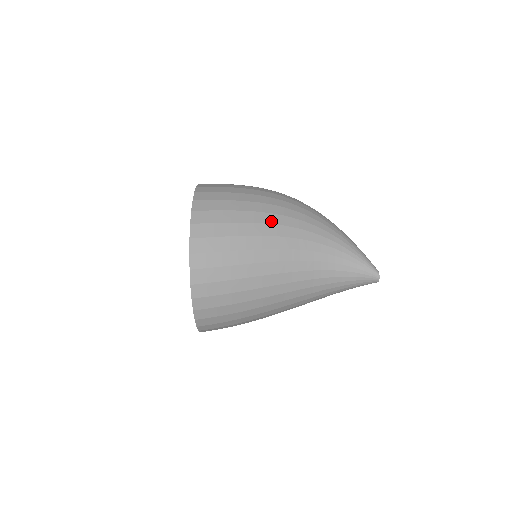
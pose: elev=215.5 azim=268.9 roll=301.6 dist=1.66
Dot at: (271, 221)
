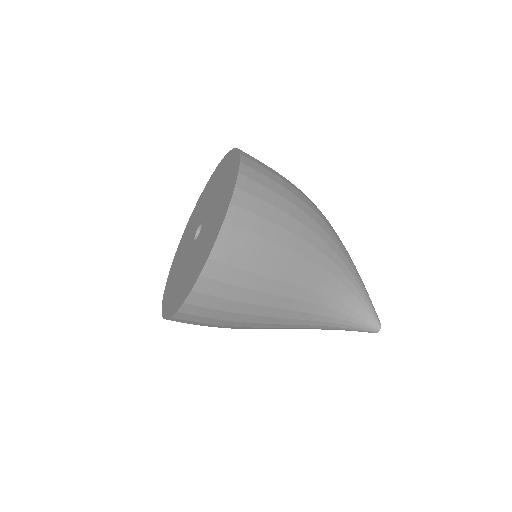
Dot at: (309, 225)
